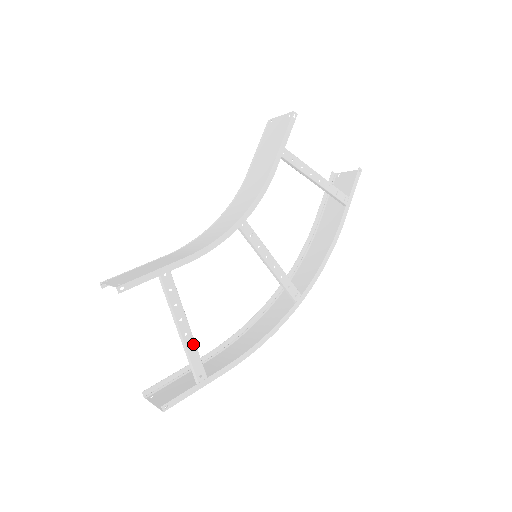
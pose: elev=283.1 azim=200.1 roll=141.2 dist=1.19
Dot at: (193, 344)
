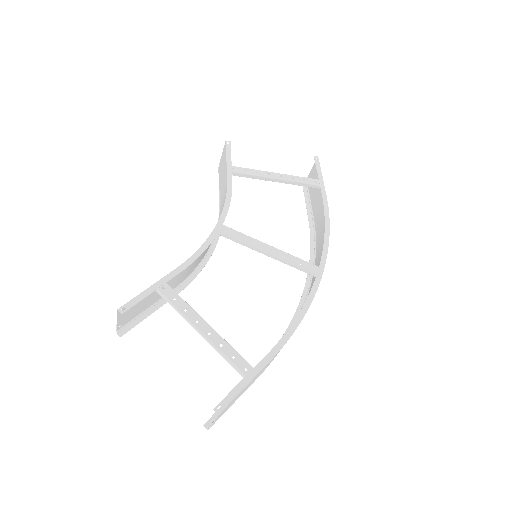
Dot at: (222, 341)
